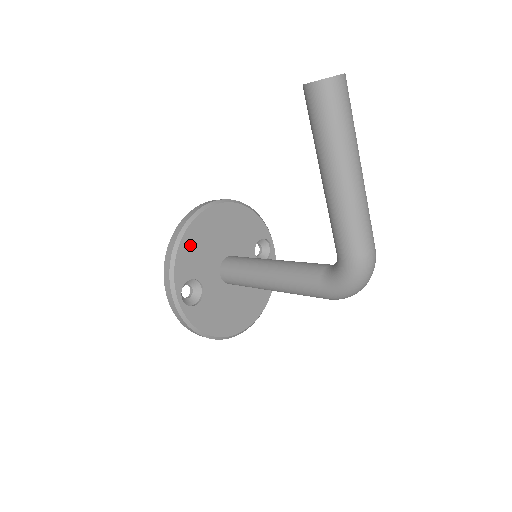
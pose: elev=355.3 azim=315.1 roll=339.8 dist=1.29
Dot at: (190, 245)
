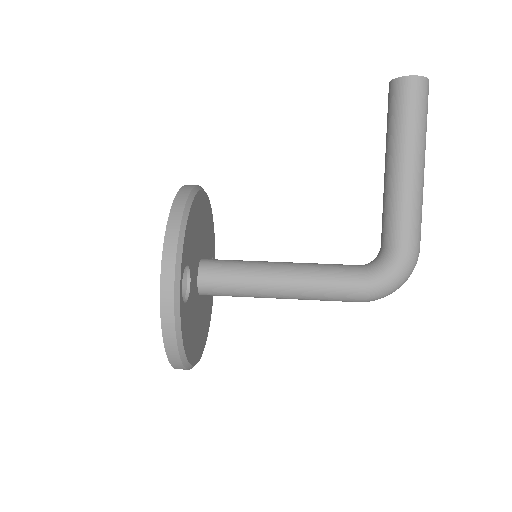
Dot at: (192, 221)
